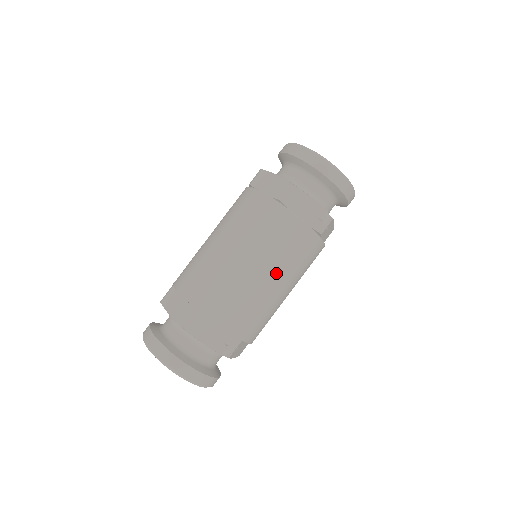
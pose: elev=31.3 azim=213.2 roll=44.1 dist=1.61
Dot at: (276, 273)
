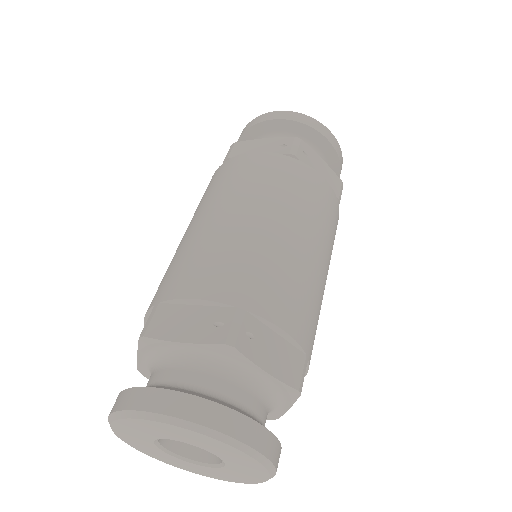
Dot at: (251, 206)
